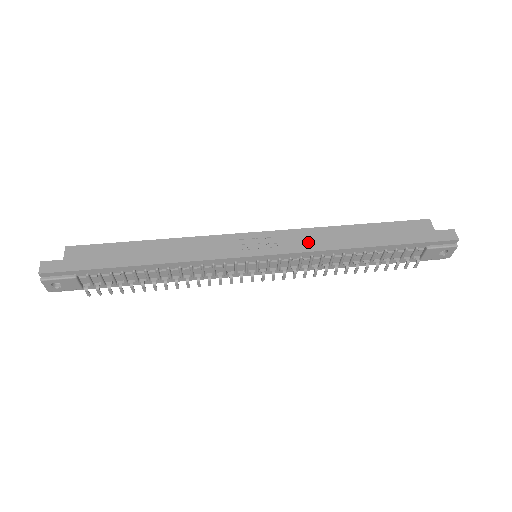
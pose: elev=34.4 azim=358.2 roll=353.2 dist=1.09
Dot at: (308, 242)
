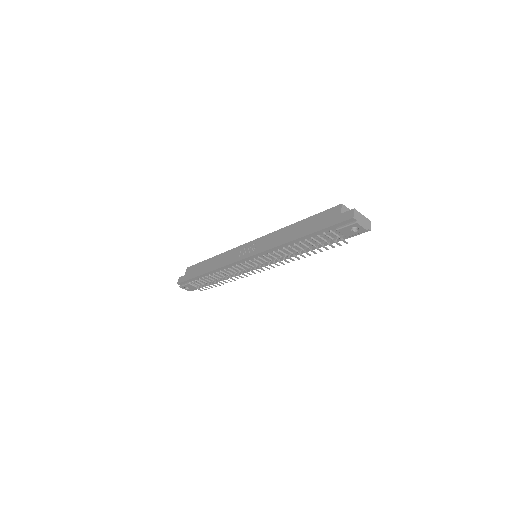
Dot at: (270, 243)
